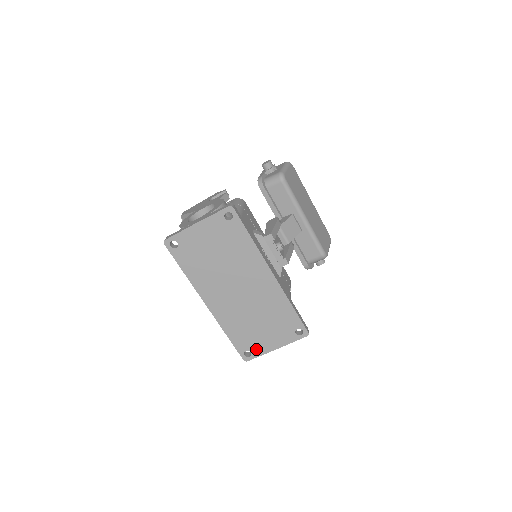
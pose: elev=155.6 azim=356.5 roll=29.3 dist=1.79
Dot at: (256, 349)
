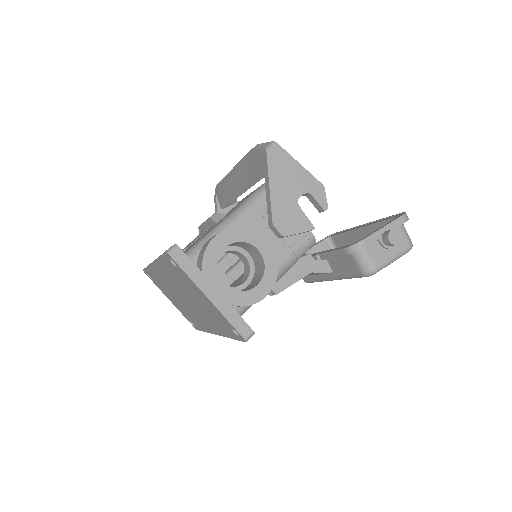
Dot at: (157, 285)
